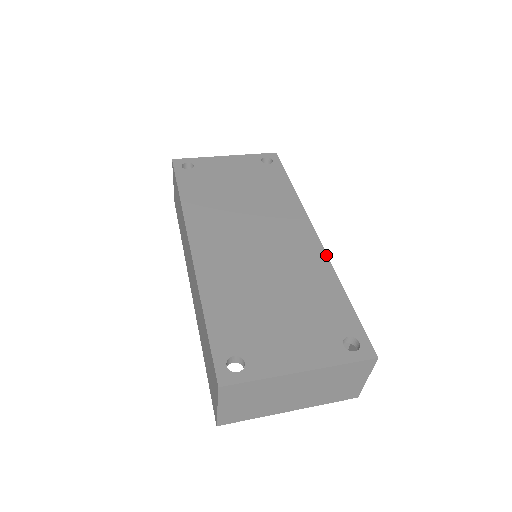
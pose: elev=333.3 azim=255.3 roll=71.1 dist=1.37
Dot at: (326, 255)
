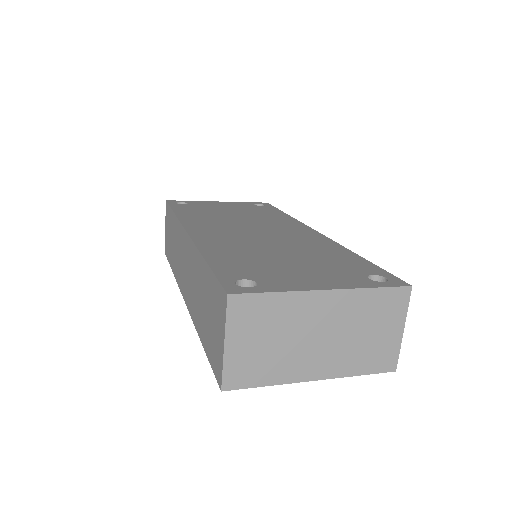
Dot at: (331, 240)
